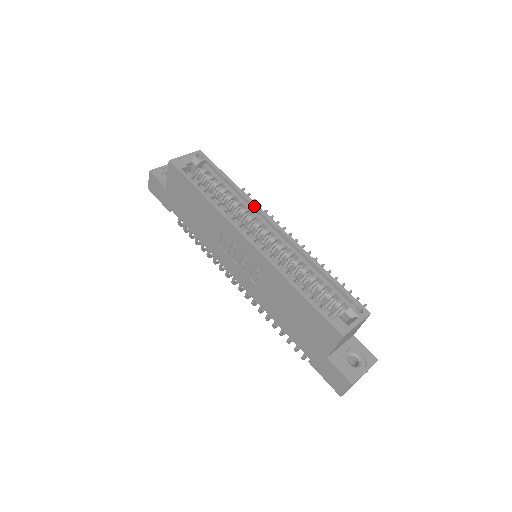
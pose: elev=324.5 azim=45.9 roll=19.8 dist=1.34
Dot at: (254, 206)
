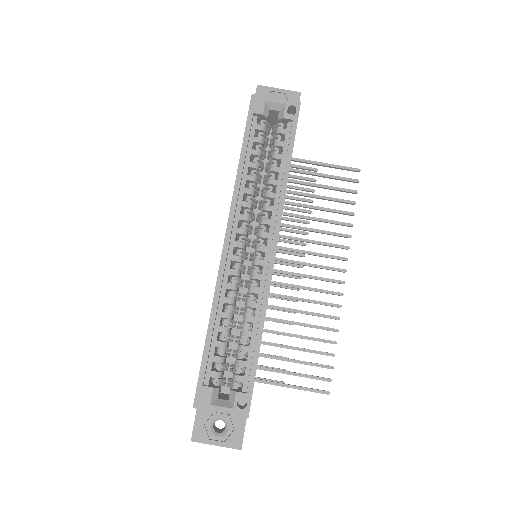
Dot at: (277, 212)
